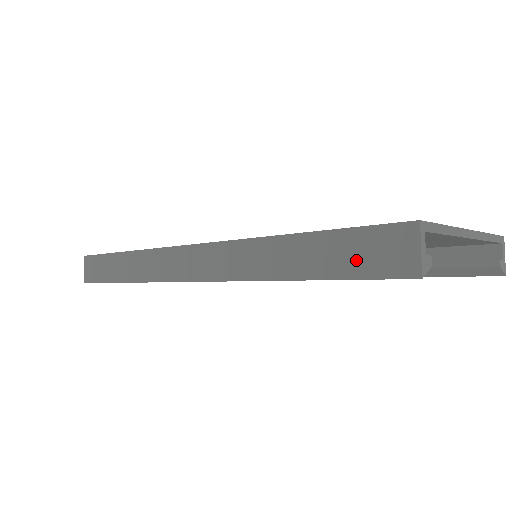
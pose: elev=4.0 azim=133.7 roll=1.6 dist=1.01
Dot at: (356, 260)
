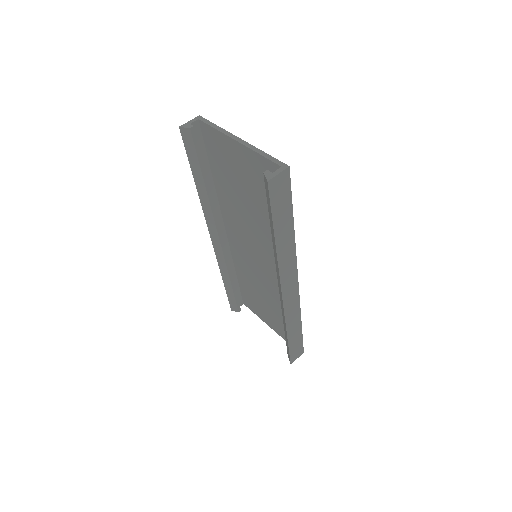
Dot at: occluded
